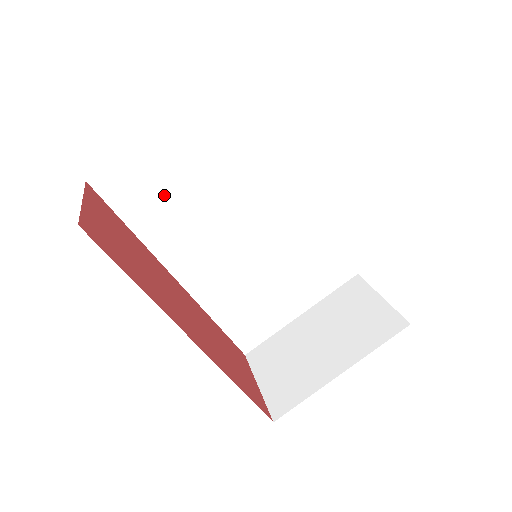
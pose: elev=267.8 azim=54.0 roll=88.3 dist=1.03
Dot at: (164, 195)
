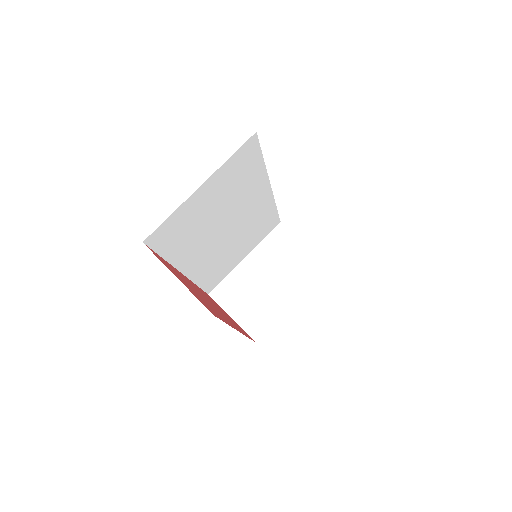
Dot at: (190, 228)
